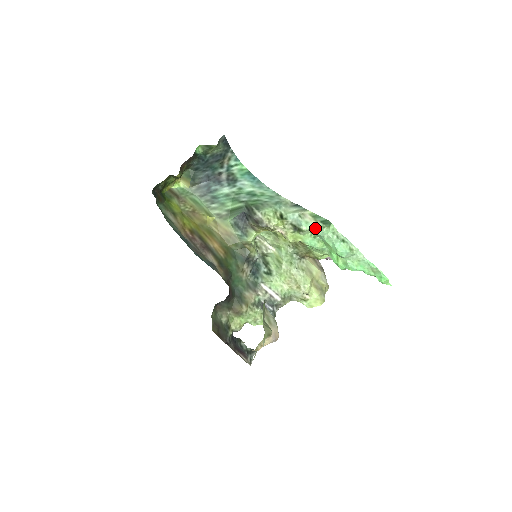
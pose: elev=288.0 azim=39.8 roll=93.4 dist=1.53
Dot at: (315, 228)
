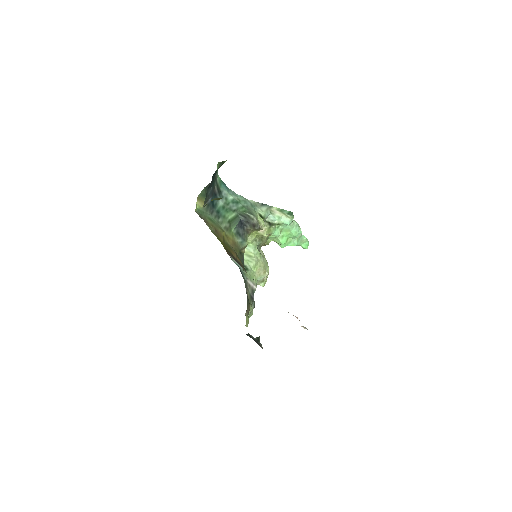
Dot at: (286, 220)
